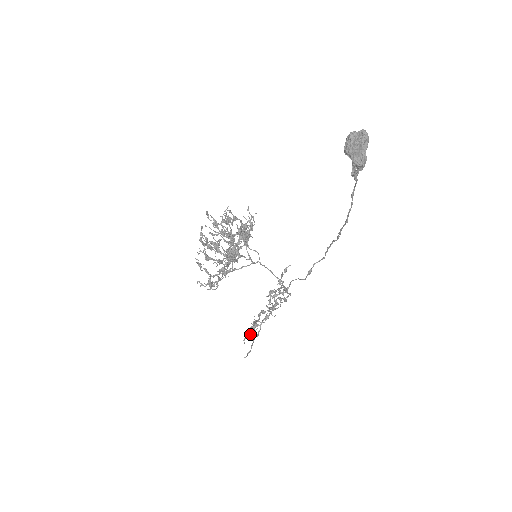
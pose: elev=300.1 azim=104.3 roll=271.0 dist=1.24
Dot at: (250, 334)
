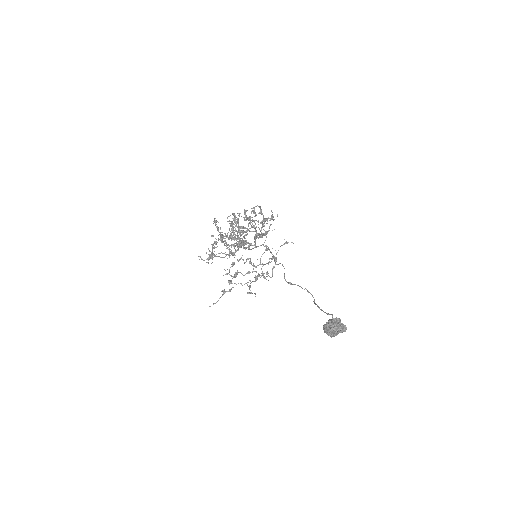
Dot at: (223, 291)
